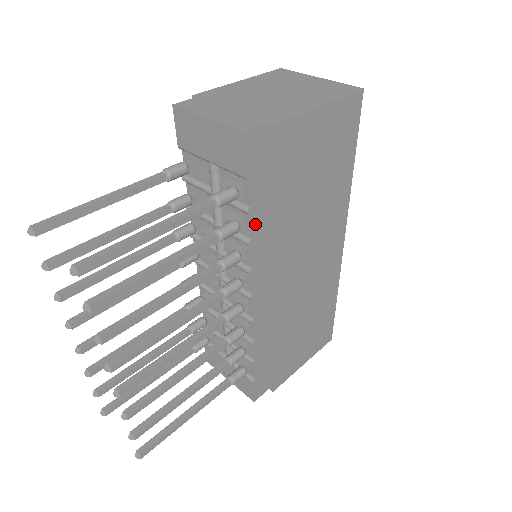
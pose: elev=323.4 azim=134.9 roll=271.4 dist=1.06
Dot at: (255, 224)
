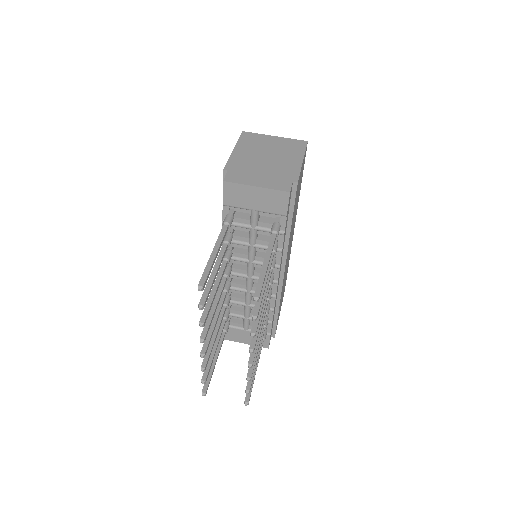
Dot at: occluded
